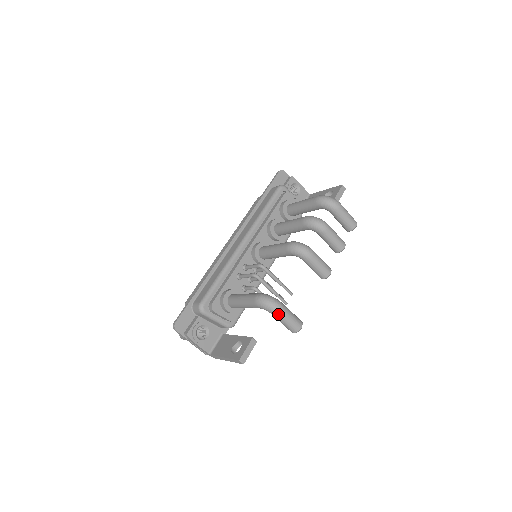
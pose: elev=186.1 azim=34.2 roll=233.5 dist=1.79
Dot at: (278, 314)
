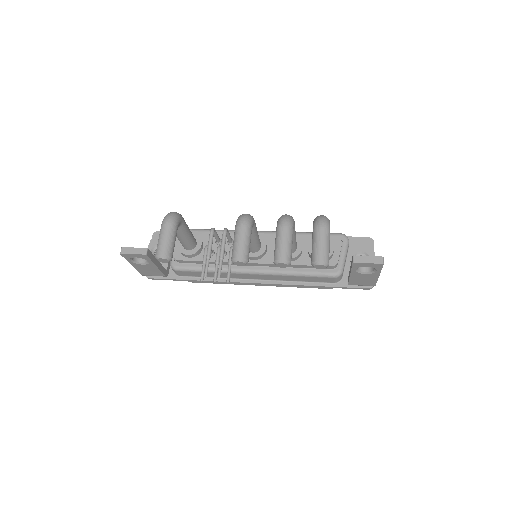
Dot at: (162, 226)
